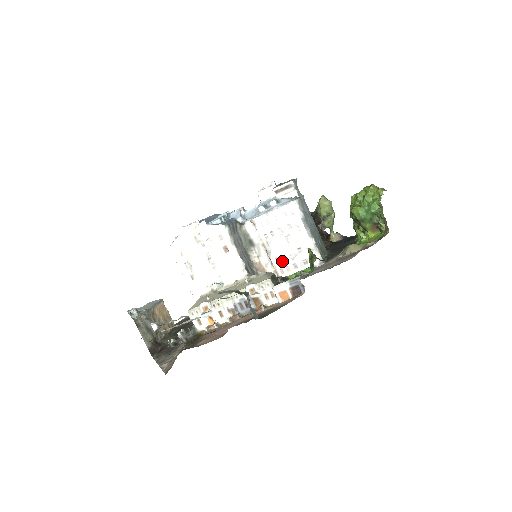
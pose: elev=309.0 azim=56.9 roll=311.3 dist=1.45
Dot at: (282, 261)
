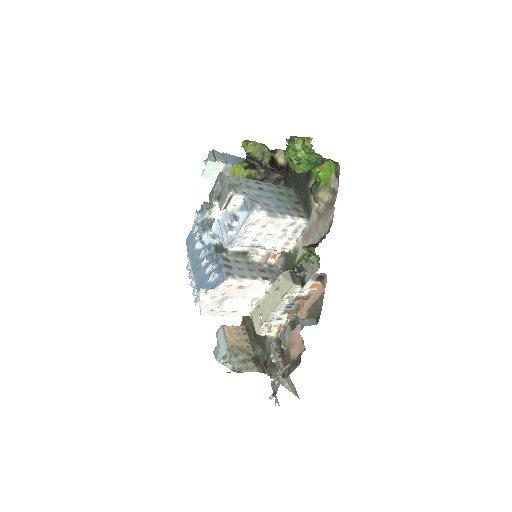
Dot at: (278, 245)
